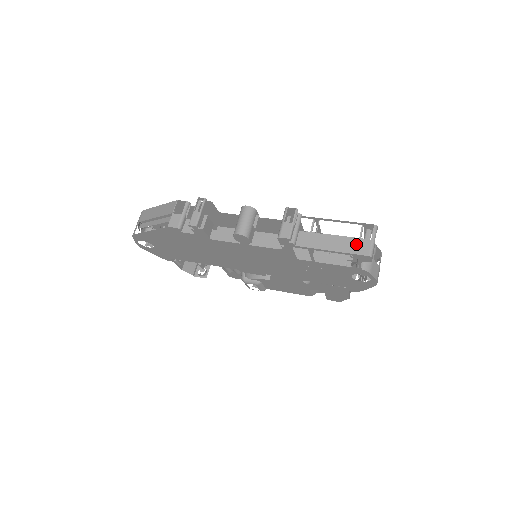
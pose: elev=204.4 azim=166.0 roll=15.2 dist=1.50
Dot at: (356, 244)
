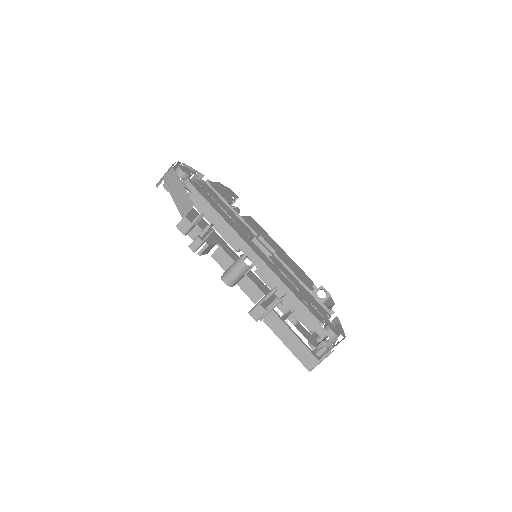
Dot at: (306, 355)
